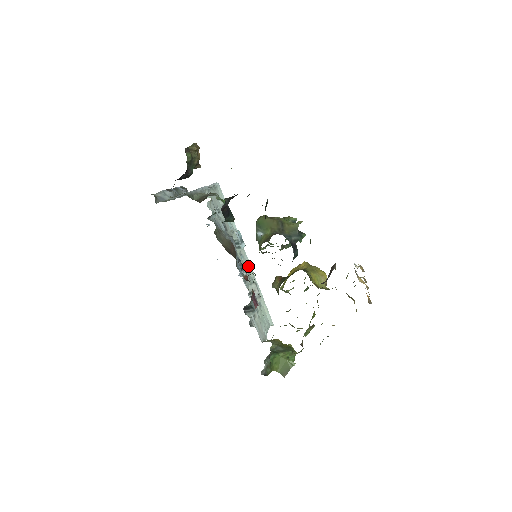
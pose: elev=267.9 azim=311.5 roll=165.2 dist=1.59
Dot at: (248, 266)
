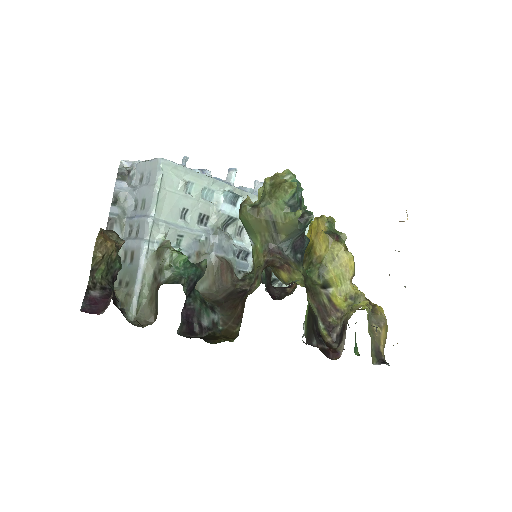
Dot at: occluded
